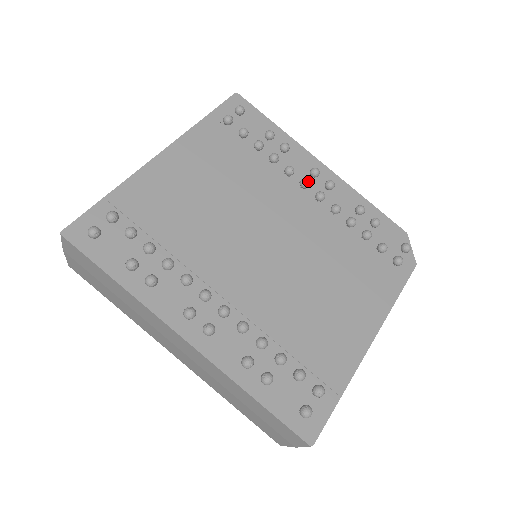
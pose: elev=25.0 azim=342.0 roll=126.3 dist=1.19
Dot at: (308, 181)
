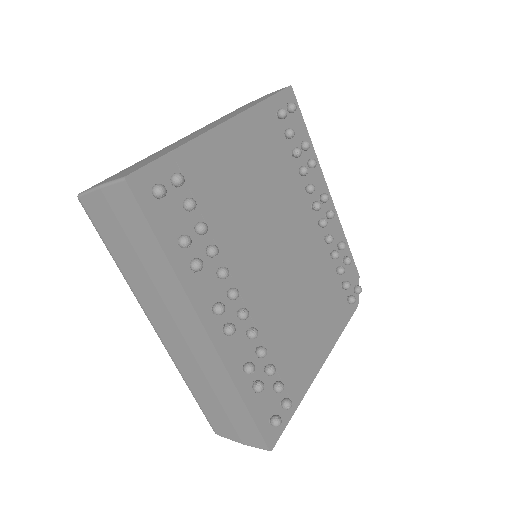
Dot at: occluded
